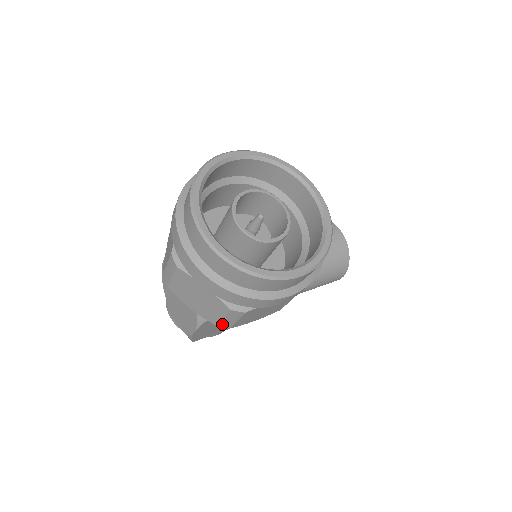
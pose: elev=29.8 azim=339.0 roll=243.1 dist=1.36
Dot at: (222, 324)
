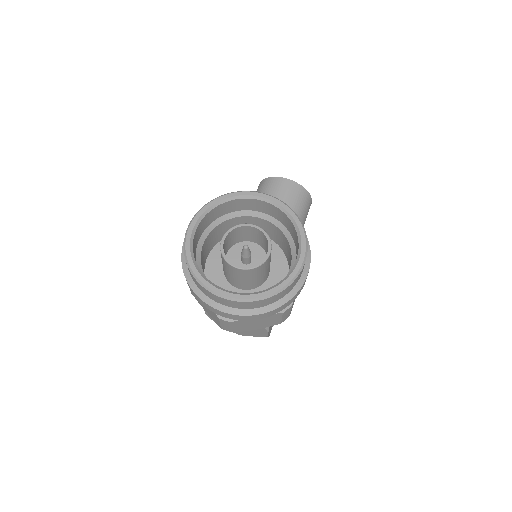
Dot at: (283, 320)
